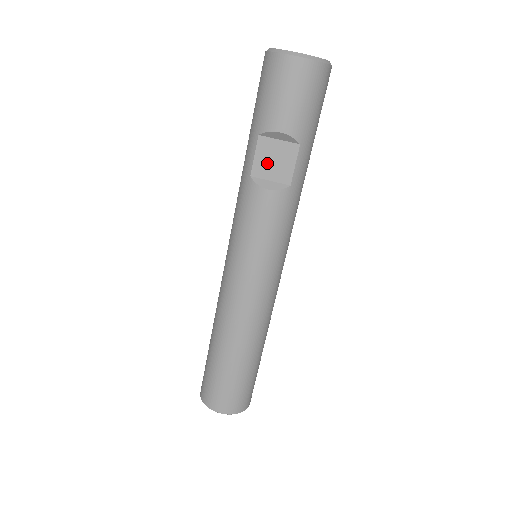
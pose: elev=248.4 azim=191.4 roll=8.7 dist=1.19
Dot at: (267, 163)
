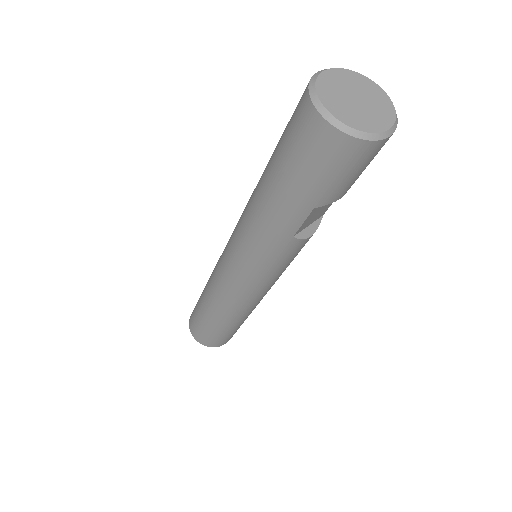
Dot at: (312, 218)
